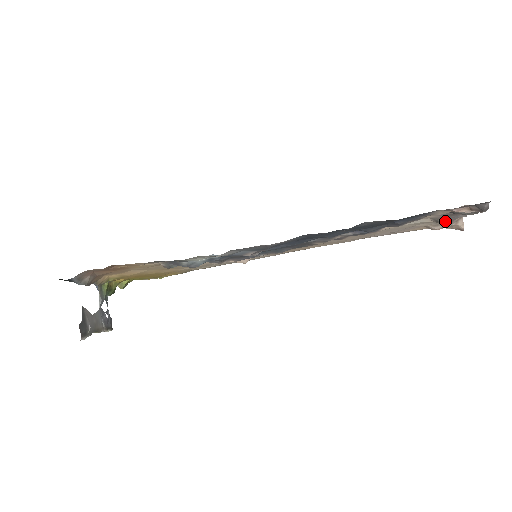
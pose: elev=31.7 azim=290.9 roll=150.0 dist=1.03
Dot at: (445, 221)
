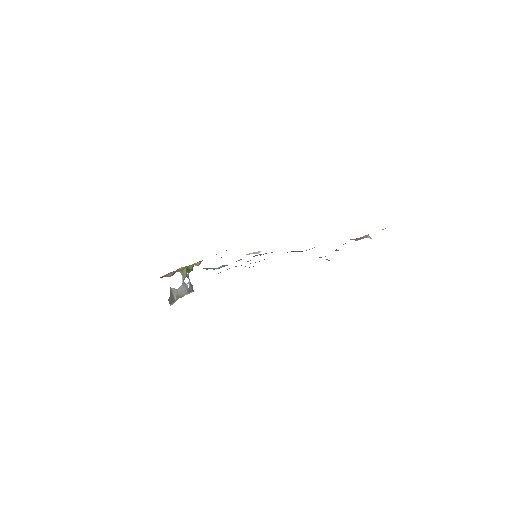
Dot at: (356, 239)
